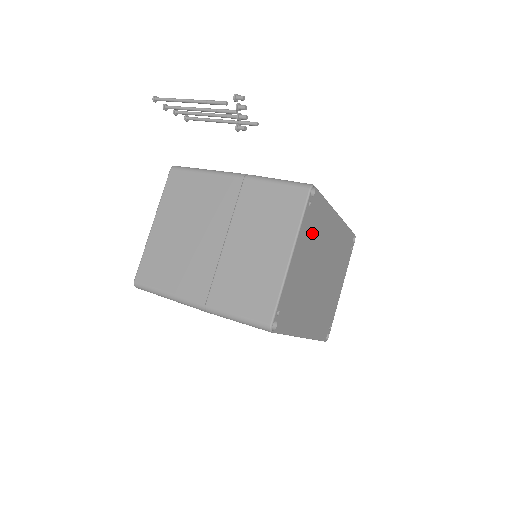
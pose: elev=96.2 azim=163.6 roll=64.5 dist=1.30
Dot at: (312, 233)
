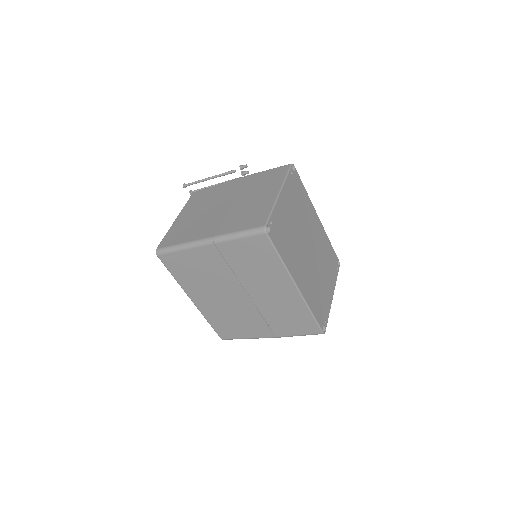
Dot at: (296, 199)
